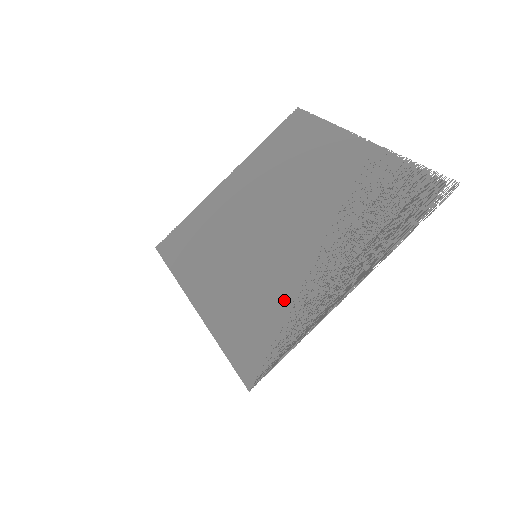
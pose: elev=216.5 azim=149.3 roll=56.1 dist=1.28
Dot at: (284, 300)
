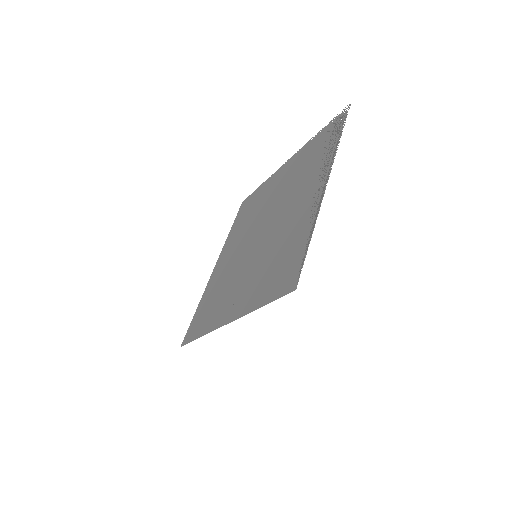
Dot at: (288, 239)
